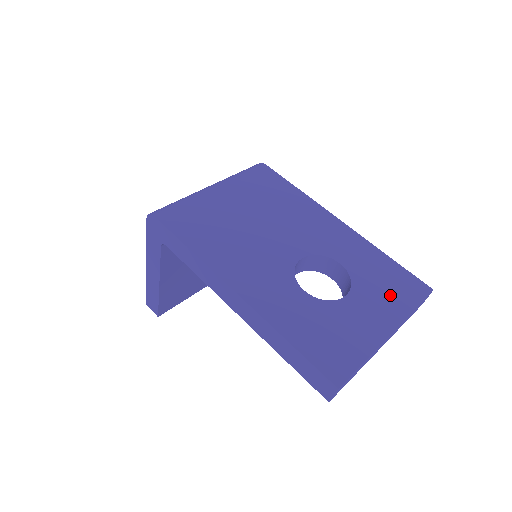
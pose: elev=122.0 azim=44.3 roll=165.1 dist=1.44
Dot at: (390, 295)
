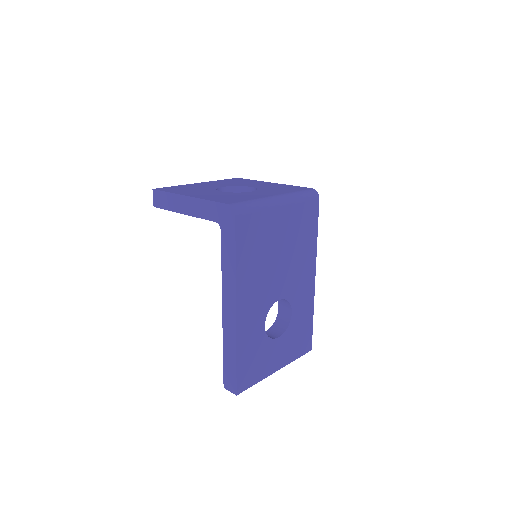
Dot at: (294, 346)
